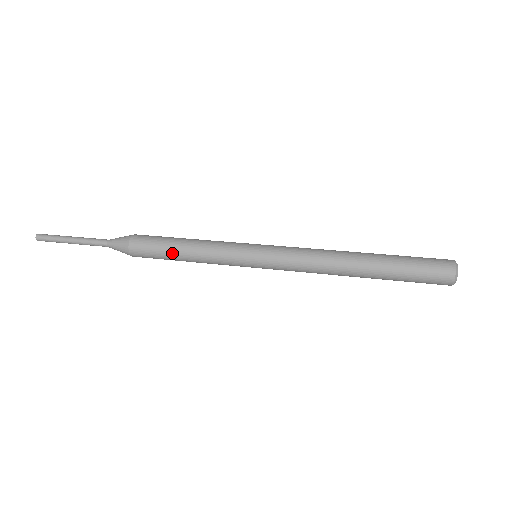
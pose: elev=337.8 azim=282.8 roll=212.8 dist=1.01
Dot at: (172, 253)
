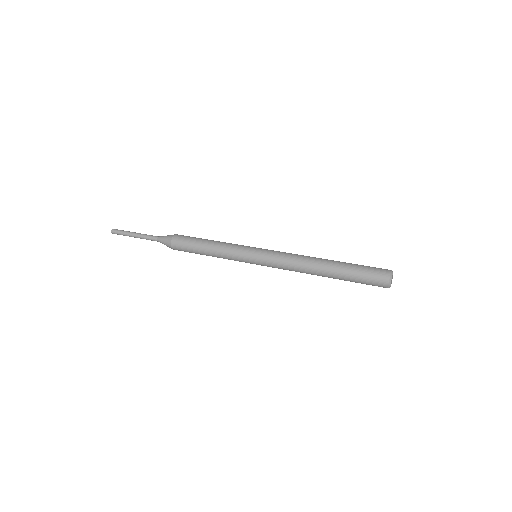
Dot at: (200, 252)
